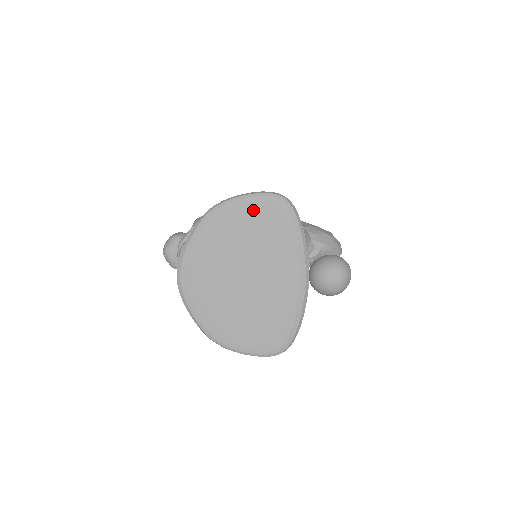
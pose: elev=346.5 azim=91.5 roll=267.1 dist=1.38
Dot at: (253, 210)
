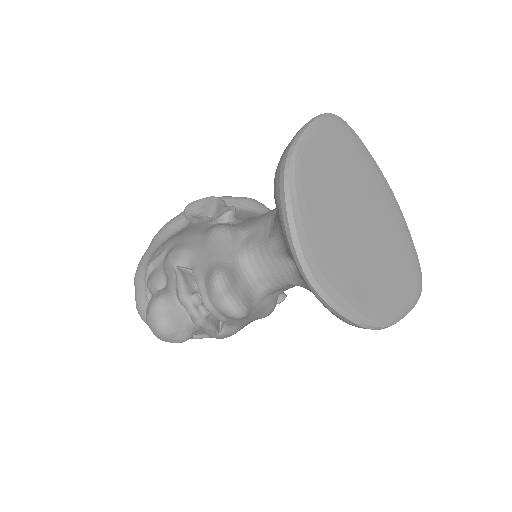
Dot at: (323, 141)
